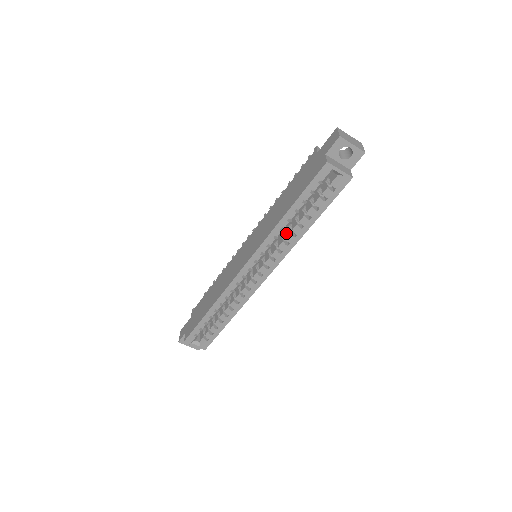
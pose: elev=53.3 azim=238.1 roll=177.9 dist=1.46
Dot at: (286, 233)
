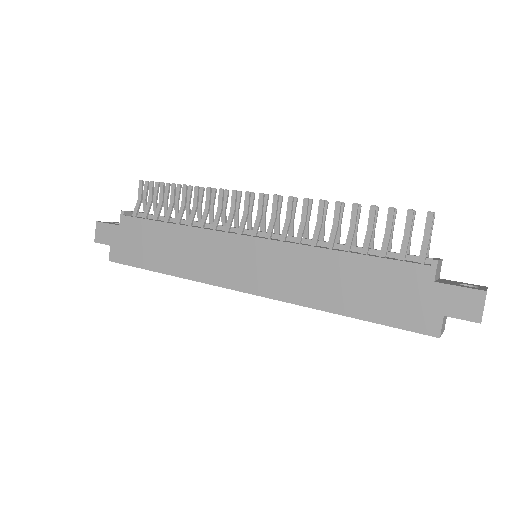
Dot at: occluded
